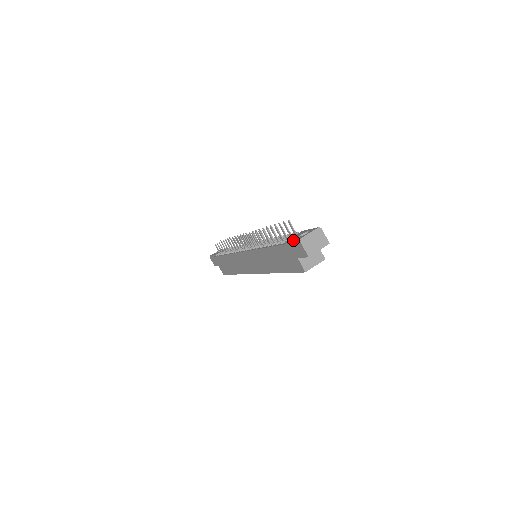
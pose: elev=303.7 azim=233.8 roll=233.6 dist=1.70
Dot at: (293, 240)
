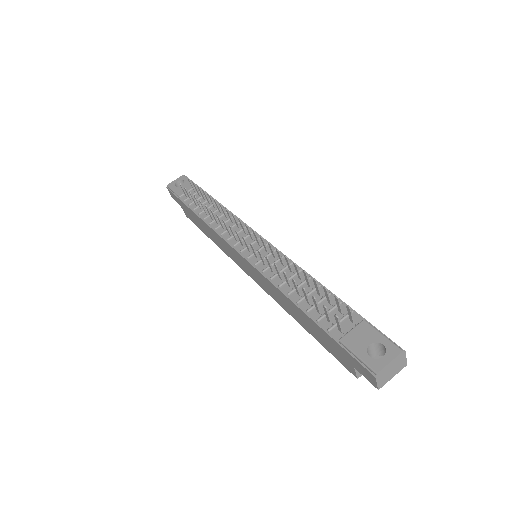
Dot at: (359, 359)
